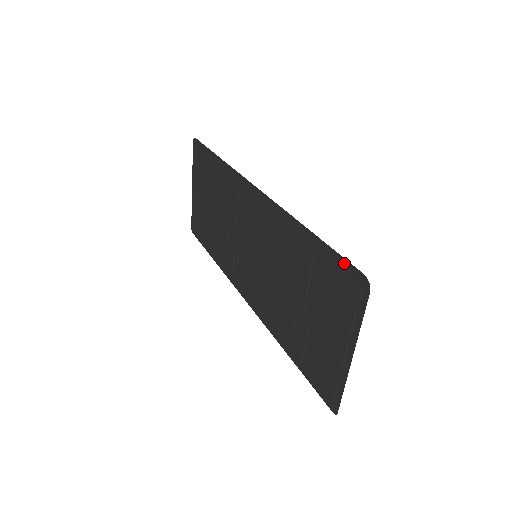
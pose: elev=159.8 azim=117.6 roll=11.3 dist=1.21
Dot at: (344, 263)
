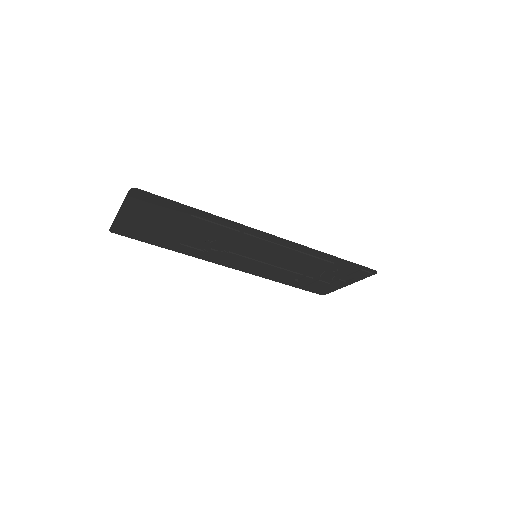
Dot at: (361, 267)
